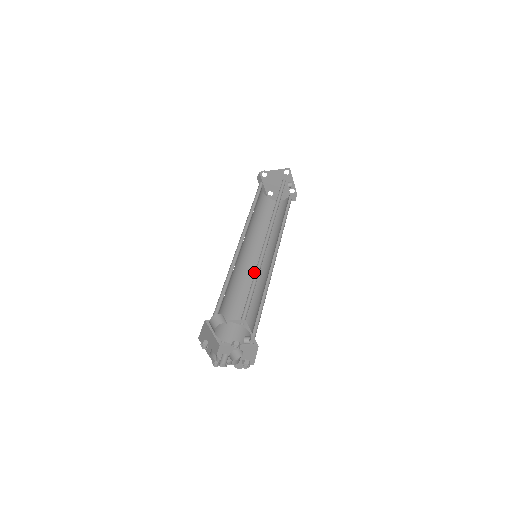
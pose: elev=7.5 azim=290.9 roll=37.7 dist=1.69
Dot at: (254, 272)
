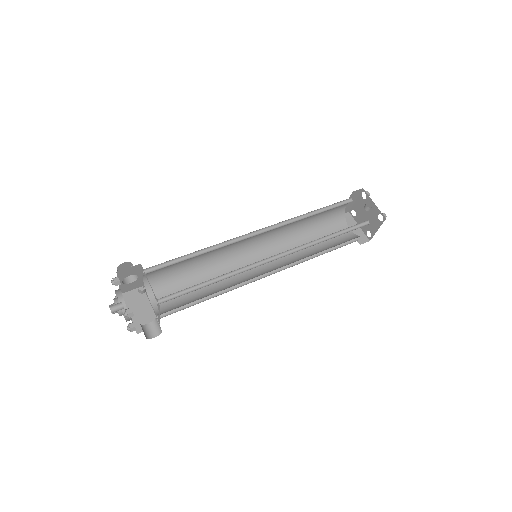
Dot at: occluded
